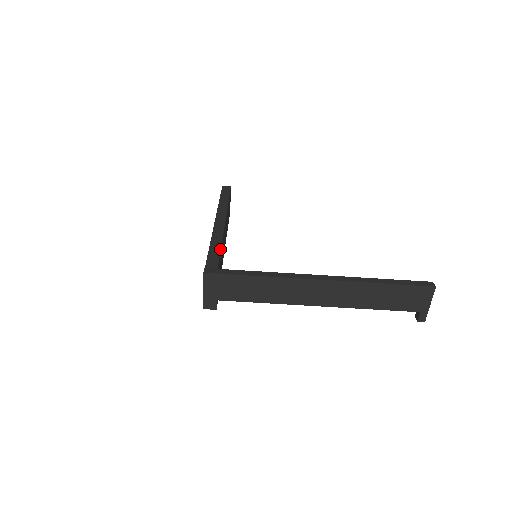
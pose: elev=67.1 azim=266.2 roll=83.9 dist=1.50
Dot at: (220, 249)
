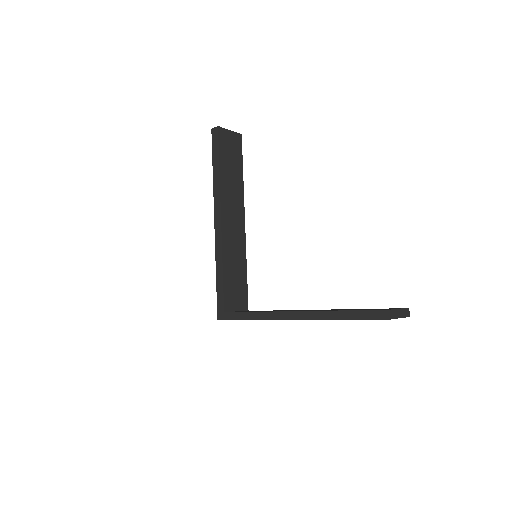
Dot at: (222, 279)
